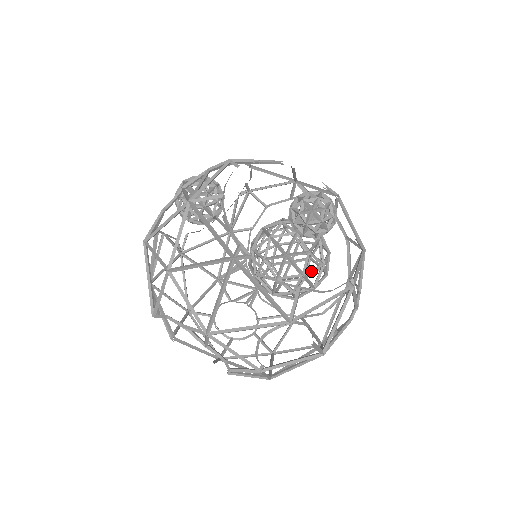
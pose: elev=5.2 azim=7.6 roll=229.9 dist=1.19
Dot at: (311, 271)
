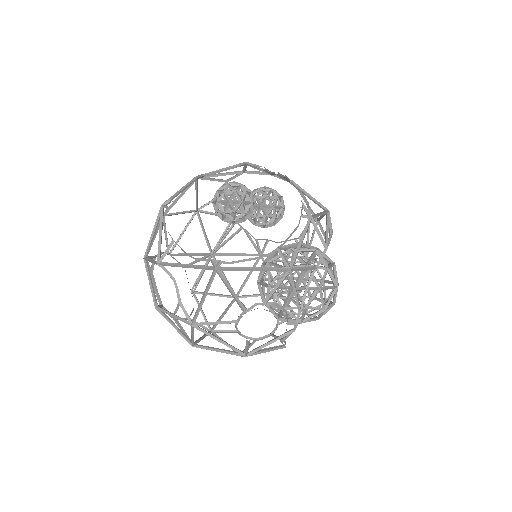
Dot at: occluded
